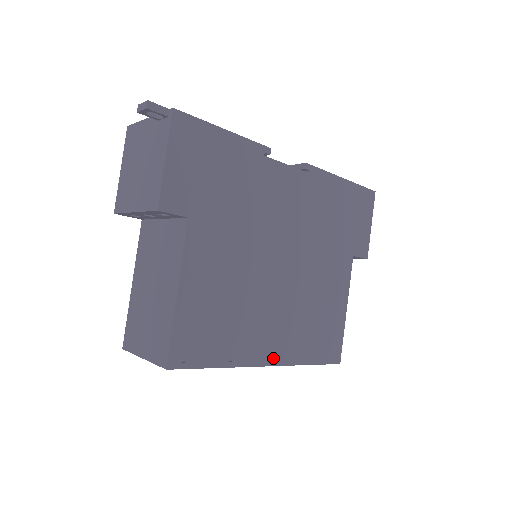
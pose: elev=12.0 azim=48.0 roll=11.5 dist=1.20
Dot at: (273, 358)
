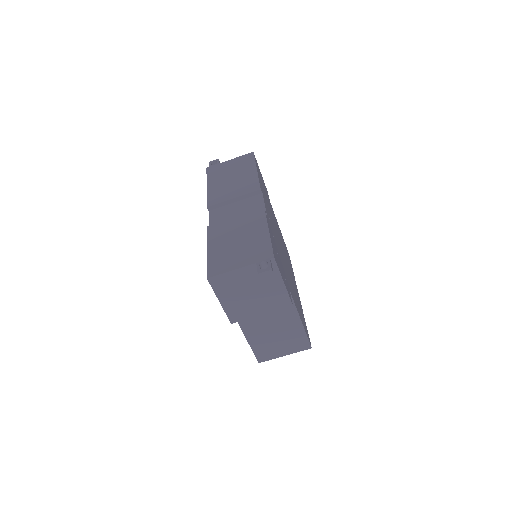
Dot at: occluded
